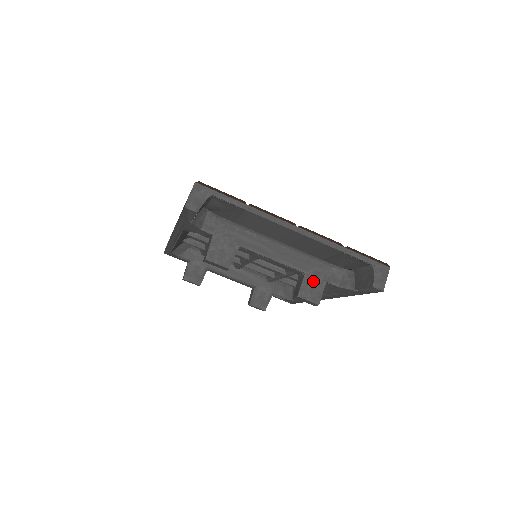
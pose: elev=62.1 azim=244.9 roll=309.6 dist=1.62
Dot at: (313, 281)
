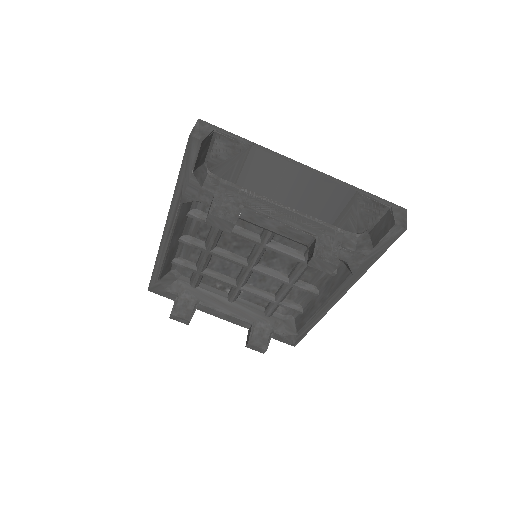
Dot at: (327, 244)
